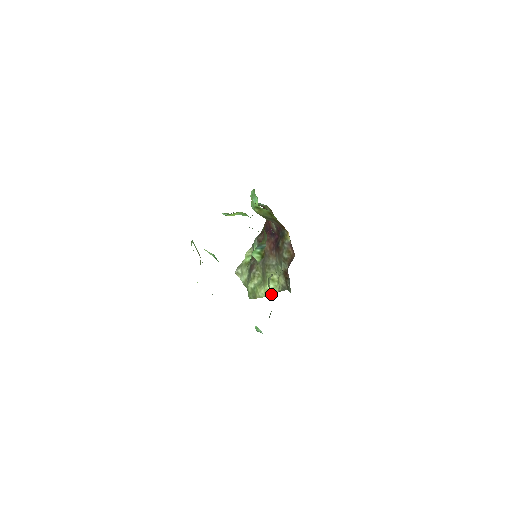
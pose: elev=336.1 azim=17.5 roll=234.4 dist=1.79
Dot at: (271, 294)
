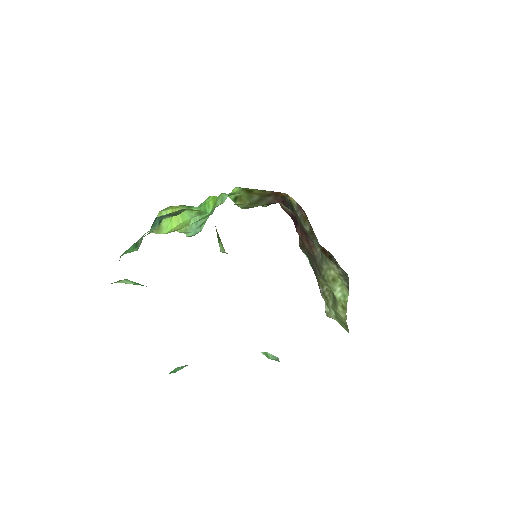
Dot at: (346, 302)
